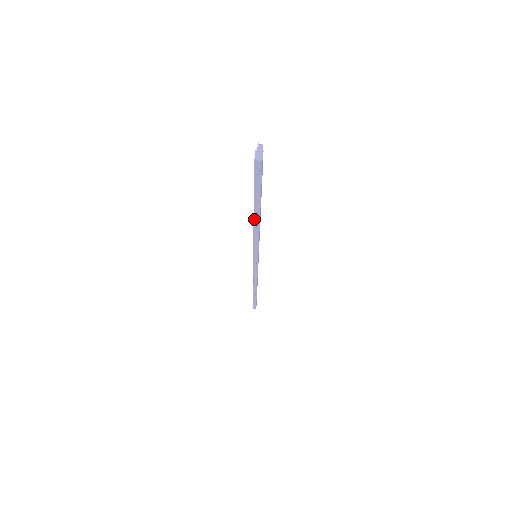
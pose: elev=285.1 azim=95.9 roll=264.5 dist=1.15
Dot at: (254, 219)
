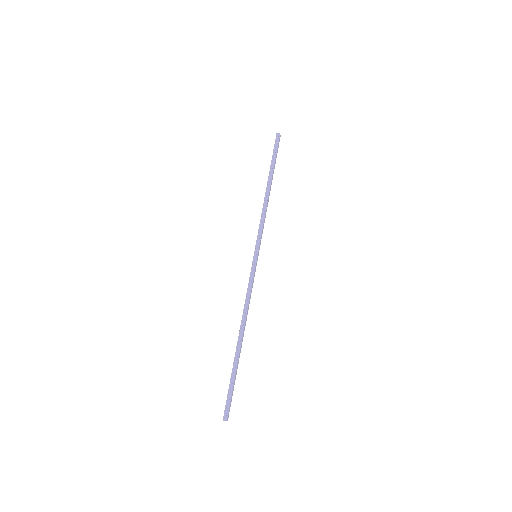
Dot at: (266, 189)
